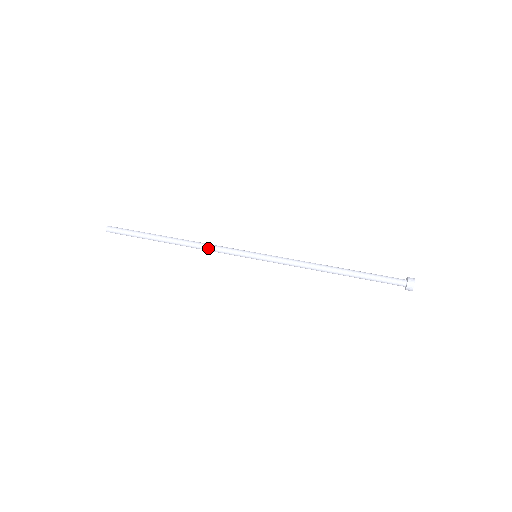
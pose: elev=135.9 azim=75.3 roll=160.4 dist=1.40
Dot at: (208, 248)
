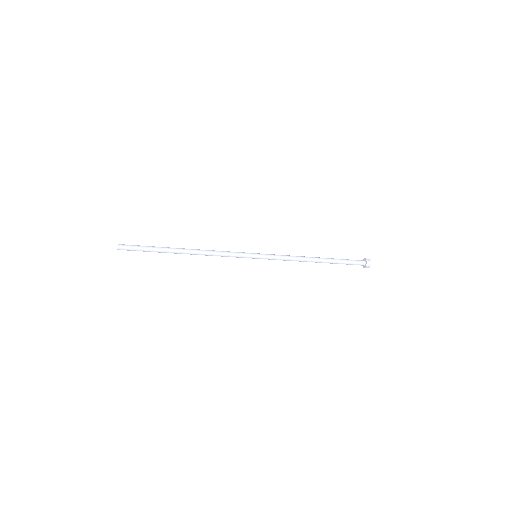
Dot at: (216, 251)
